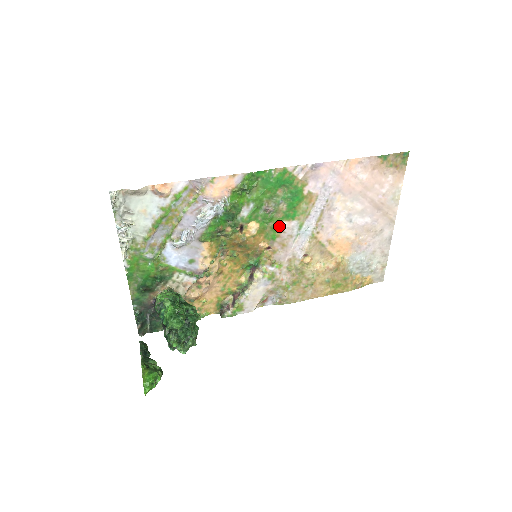
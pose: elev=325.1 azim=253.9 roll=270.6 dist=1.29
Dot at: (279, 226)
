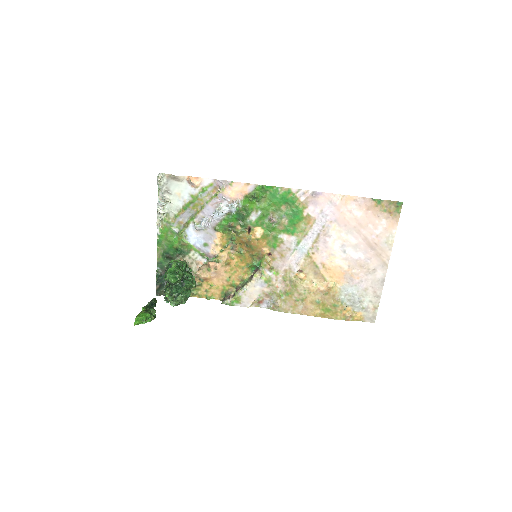
Dot at: (280, 237)
